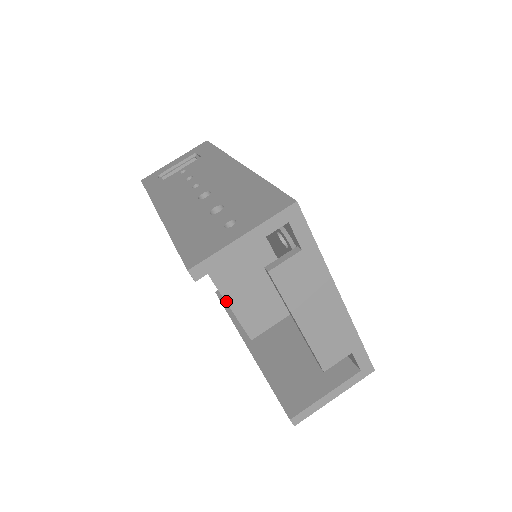
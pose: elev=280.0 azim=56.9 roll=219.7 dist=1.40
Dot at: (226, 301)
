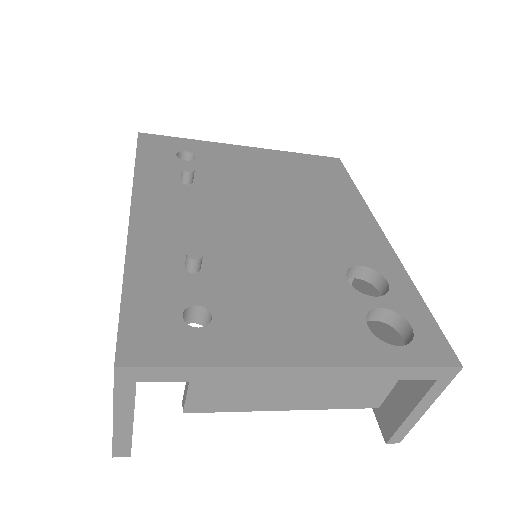
Dot at: occluded
